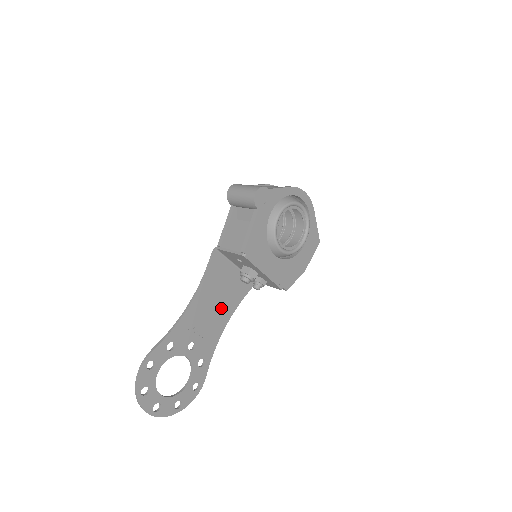
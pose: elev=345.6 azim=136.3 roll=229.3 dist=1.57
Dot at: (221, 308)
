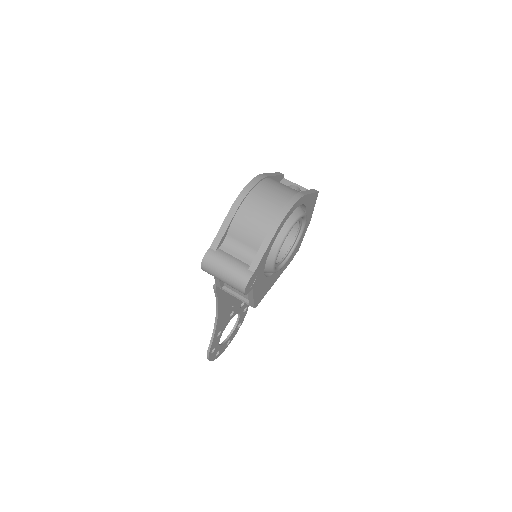
Dot at: occluded
